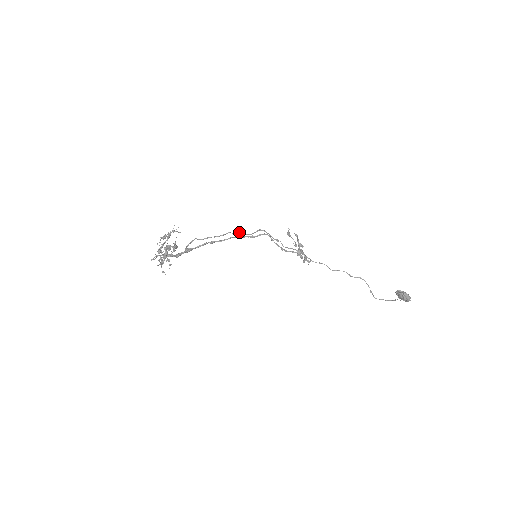
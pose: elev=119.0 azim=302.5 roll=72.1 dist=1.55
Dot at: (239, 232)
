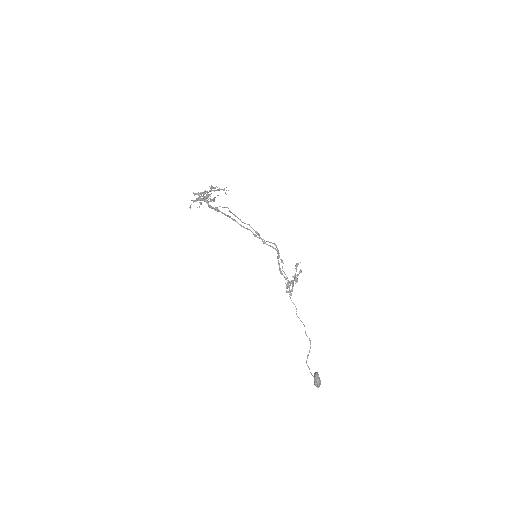
Dot at: occluded
